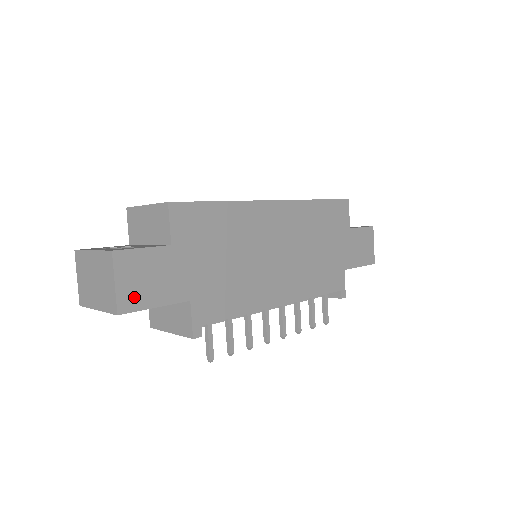
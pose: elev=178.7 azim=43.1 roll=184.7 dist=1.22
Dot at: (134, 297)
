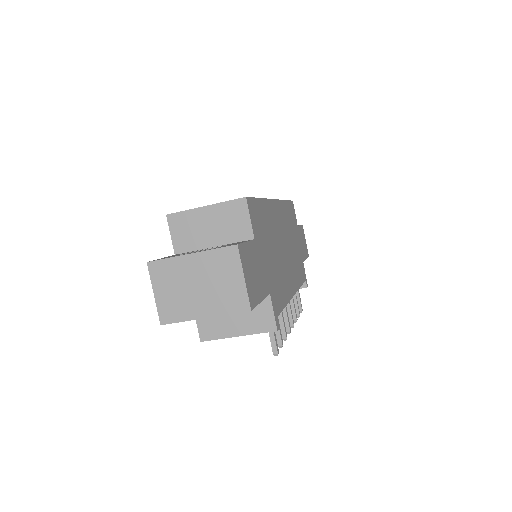
Dot at: (253, 292)
